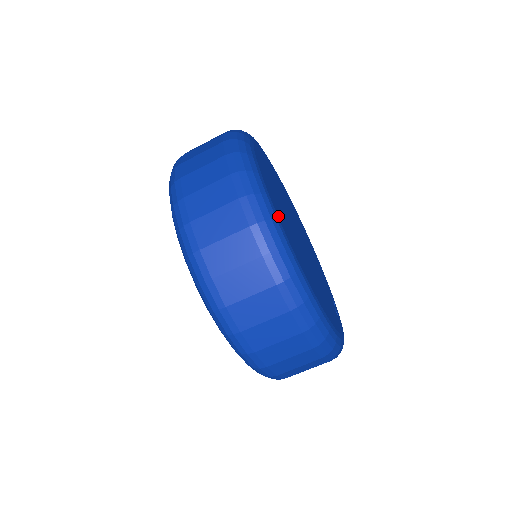
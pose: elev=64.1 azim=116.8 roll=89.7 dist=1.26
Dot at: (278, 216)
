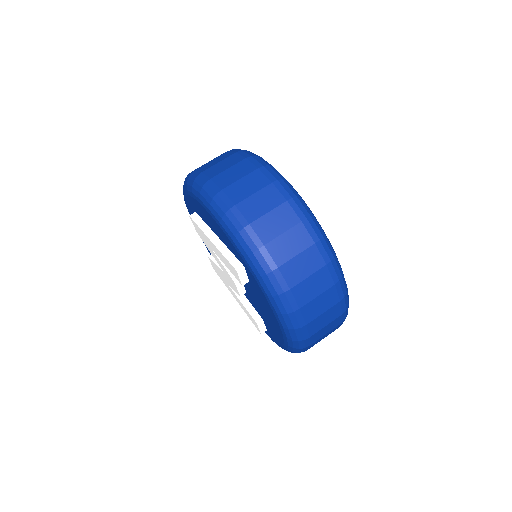
Dot at: occluded
